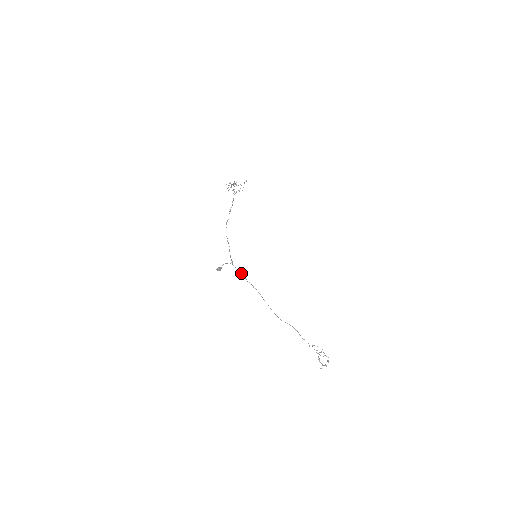
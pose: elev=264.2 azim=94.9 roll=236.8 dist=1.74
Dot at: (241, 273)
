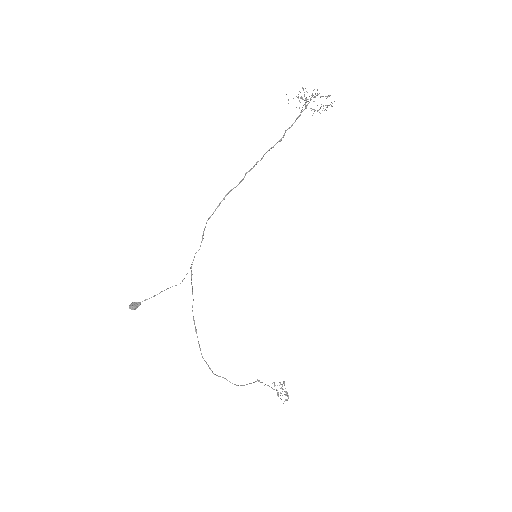
Dot at: occluded
